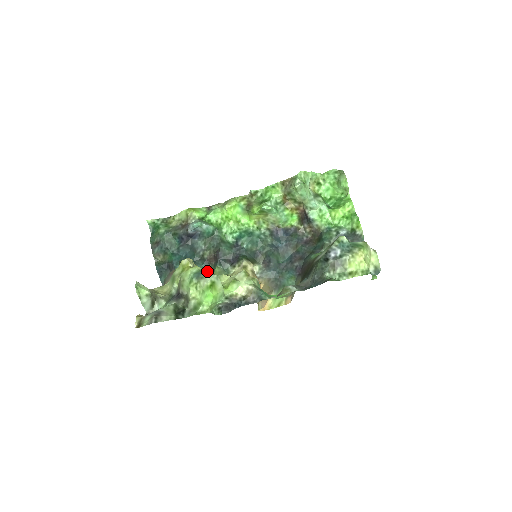
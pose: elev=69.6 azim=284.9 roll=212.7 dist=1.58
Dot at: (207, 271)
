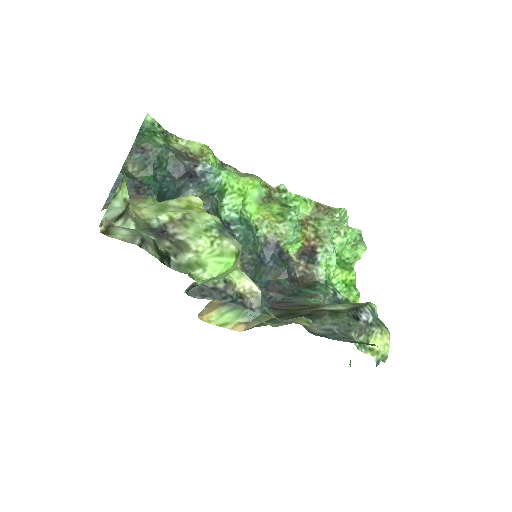
Dot at: occluded
